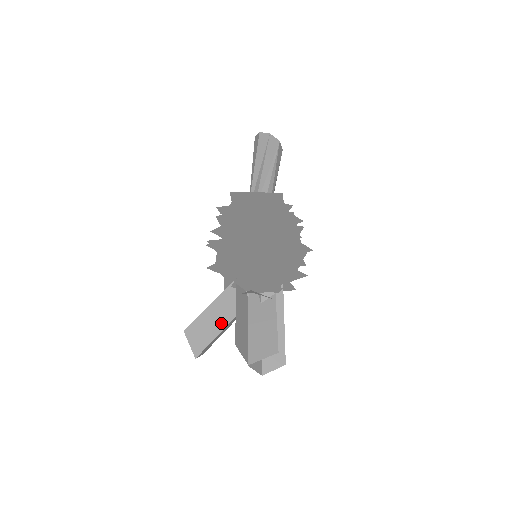
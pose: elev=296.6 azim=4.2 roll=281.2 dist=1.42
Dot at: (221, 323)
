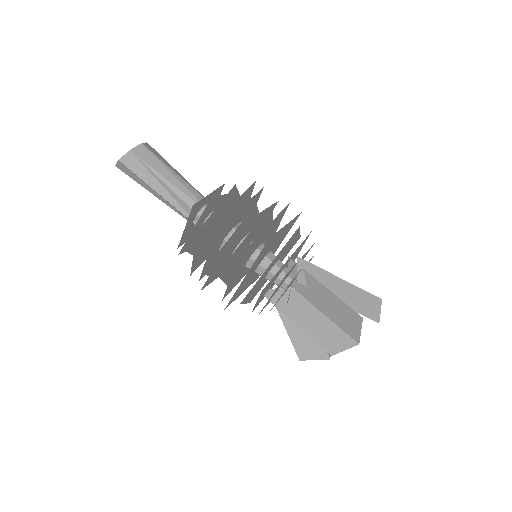
Dot at: occluded
